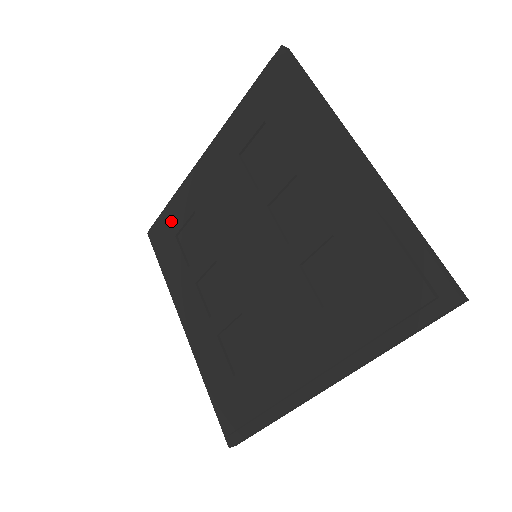
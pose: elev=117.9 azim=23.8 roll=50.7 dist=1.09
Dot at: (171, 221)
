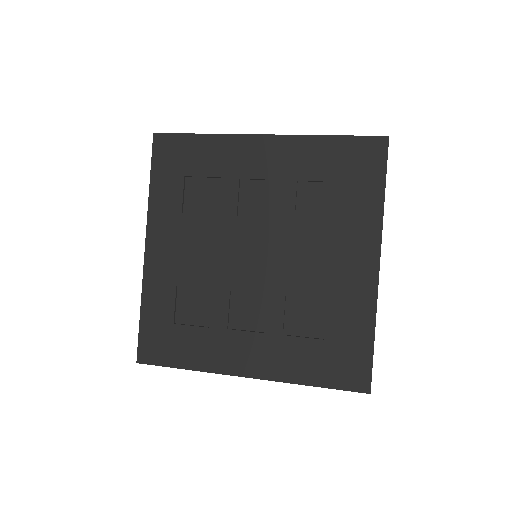
Dot at: (159, 319)
